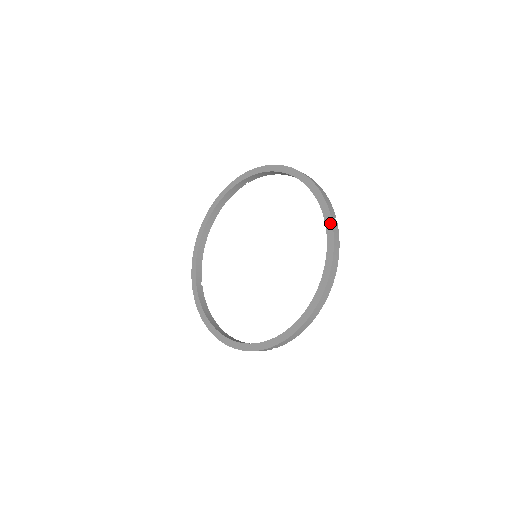
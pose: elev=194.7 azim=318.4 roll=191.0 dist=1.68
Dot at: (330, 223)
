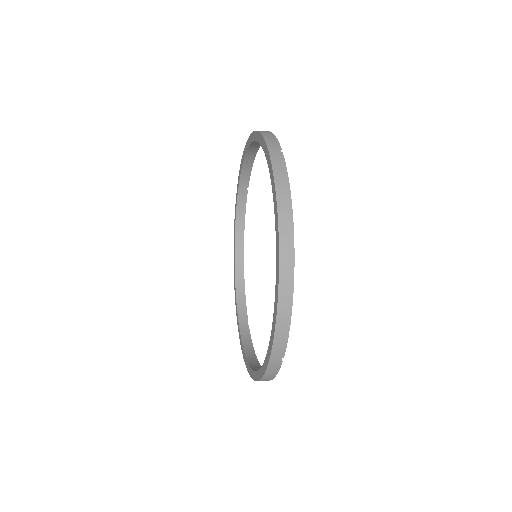
Dot at: (268, 157)
